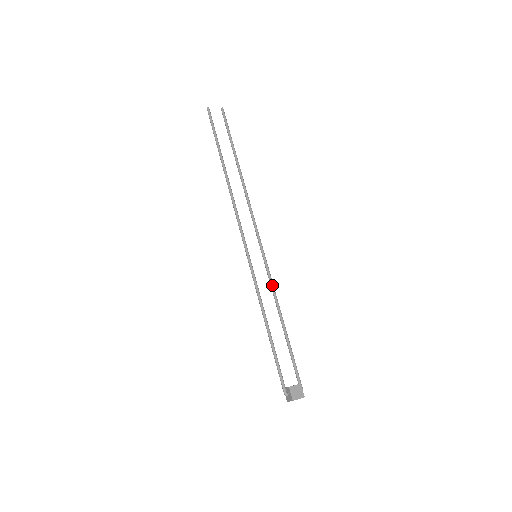
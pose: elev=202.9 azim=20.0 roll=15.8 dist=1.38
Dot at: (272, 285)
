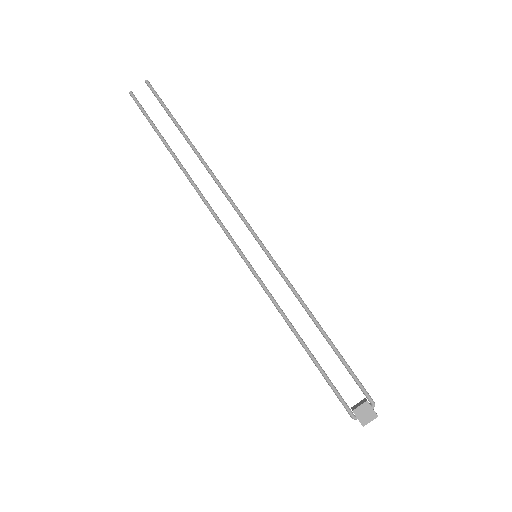
Dot at: (289, 285)
